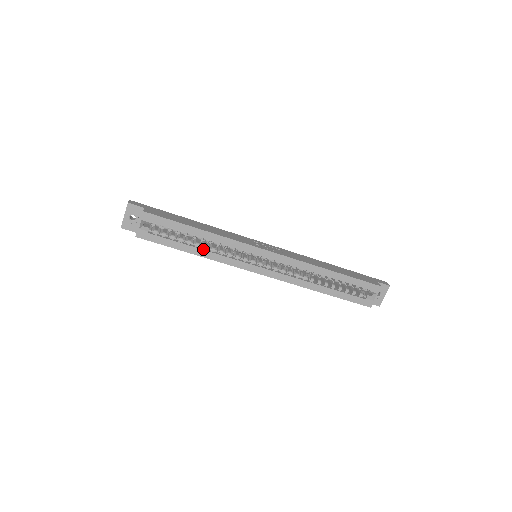
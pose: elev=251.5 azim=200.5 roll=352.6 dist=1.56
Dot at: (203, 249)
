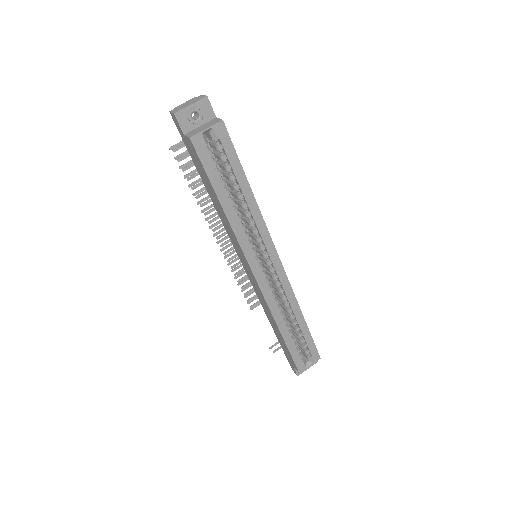
Dot at: (234, 210)
